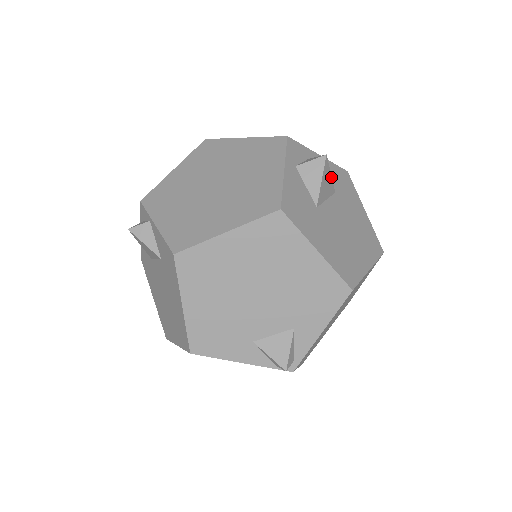
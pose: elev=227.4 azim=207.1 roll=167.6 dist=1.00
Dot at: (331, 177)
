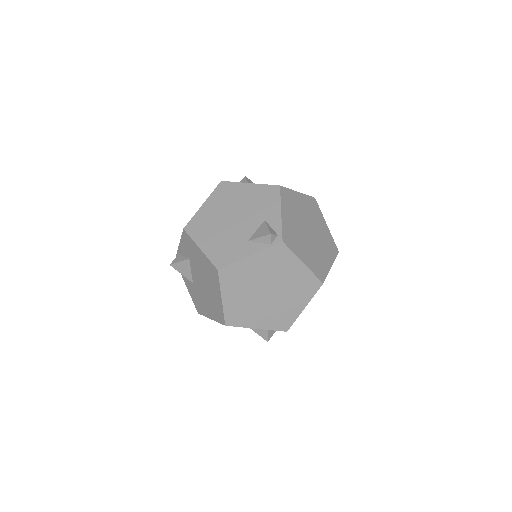
Dot at: occluded
